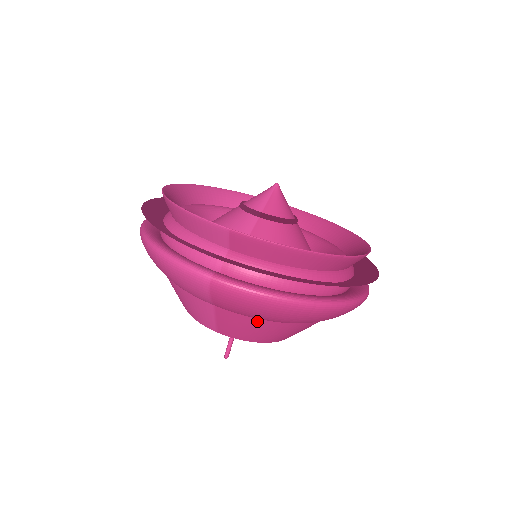
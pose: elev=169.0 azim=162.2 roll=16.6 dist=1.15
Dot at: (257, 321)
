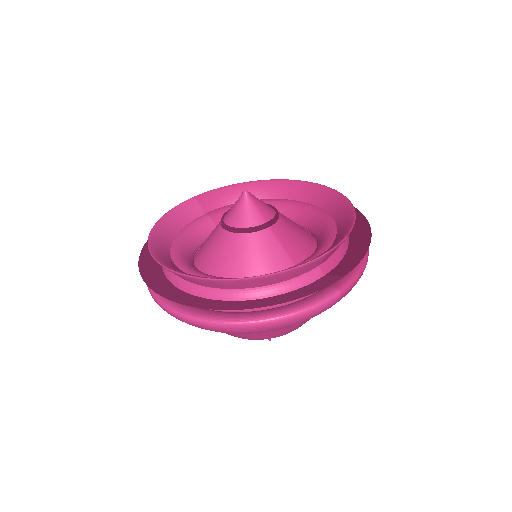
Dot at: occluded
